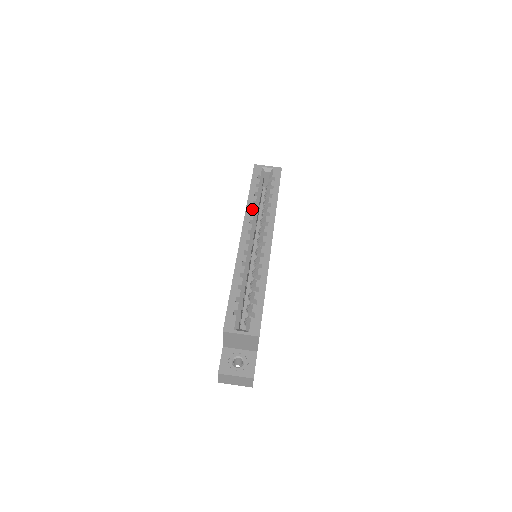
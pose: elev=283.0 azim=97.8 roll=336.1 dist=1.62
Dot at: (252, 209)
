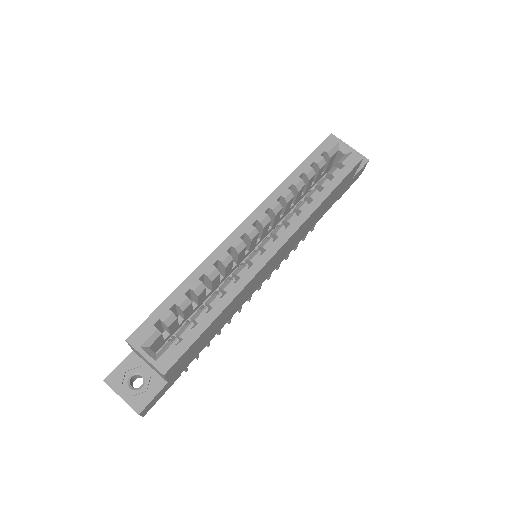
Dot at: (282, 194)
